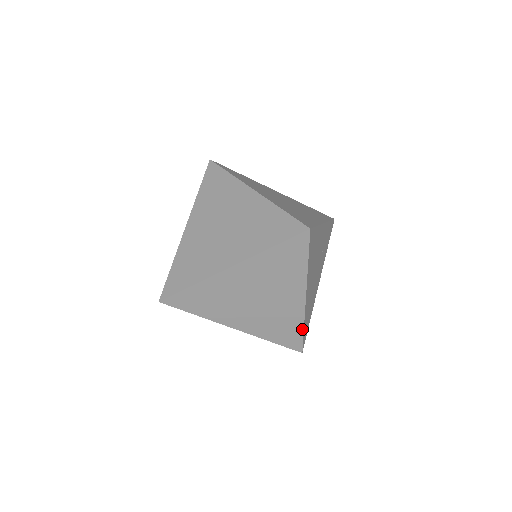
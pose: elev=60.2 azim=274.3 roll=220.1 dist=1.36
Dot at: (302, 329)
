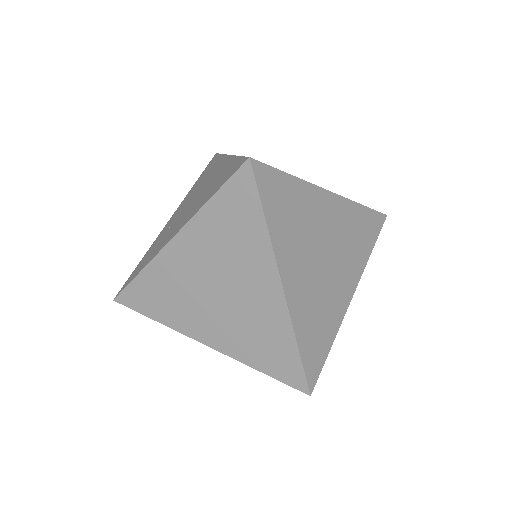
Dot at: occluded
